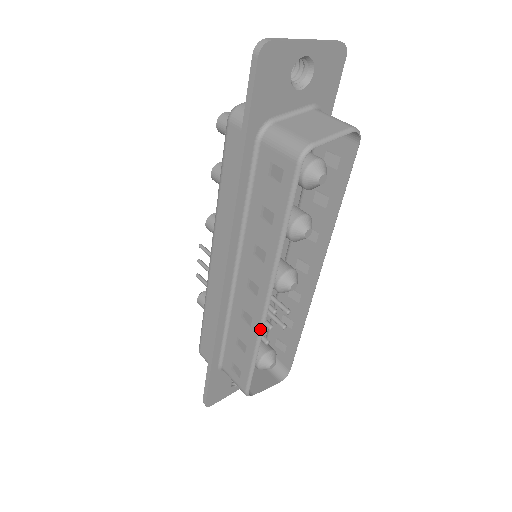
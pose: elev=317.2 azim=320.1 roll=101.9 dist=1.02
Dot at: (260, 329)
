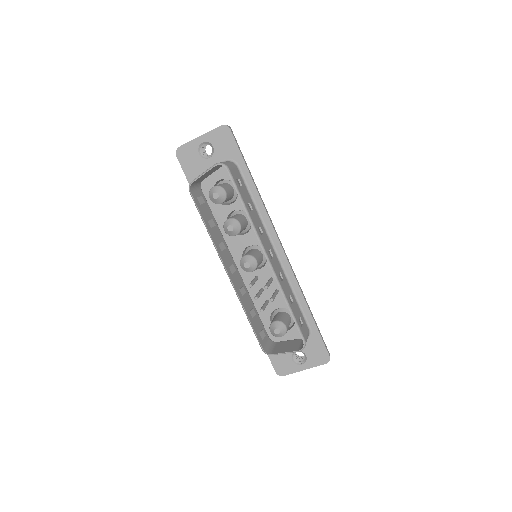
Dot at: (237, 295)
